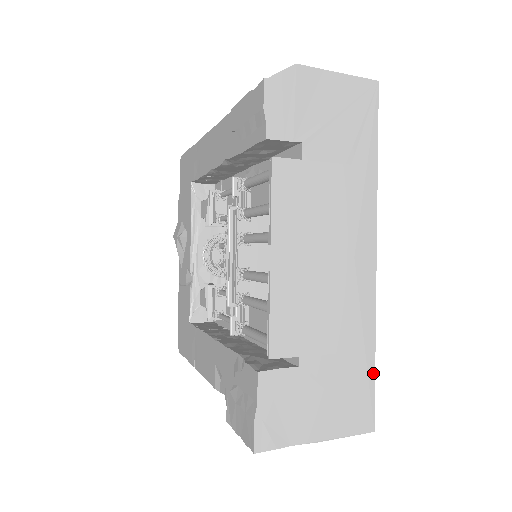
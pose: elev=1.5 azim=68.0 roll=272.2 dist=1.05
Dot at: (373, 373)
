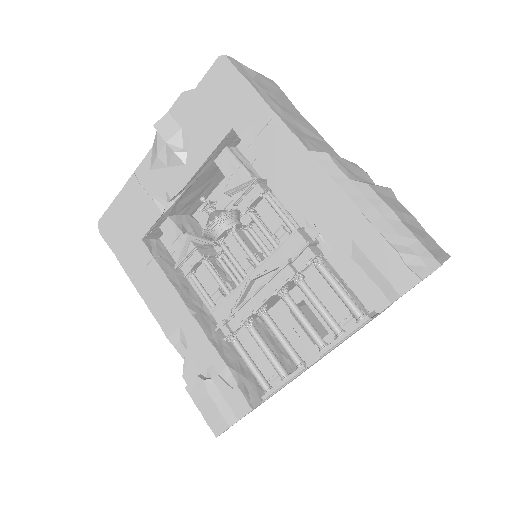
Dot at: occluded
